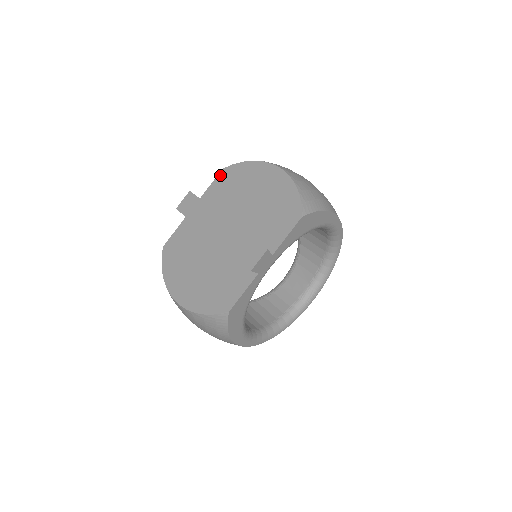
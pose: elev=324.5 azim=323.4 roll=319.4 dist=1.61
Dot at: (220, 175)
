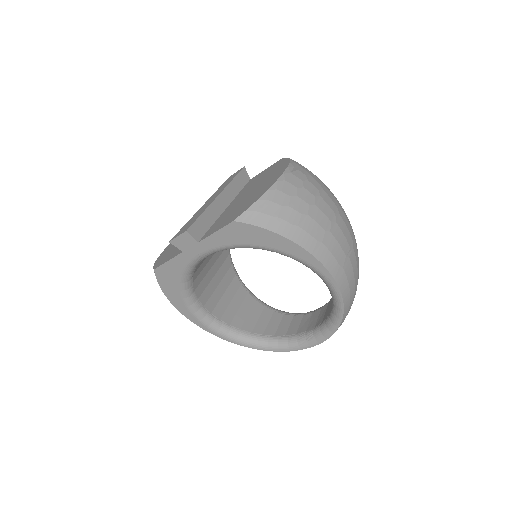
Dot at: (274, 164)
